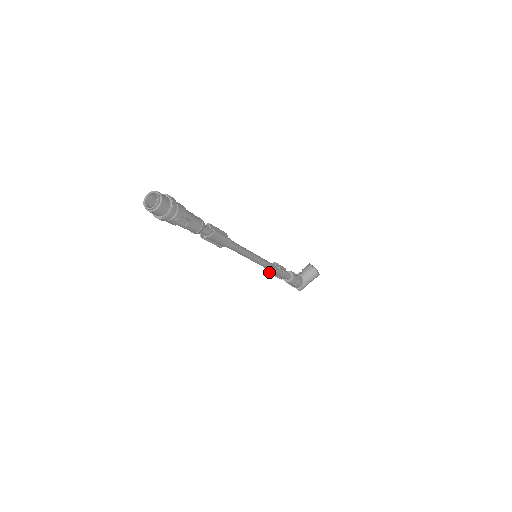
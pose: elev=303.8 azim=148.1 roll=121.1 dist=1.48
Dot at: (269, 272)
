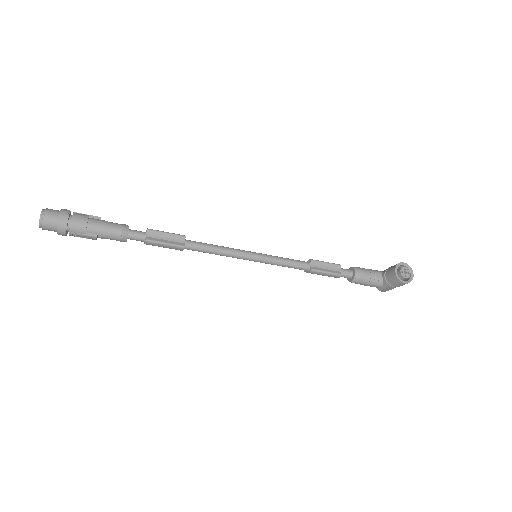
Dot at: occluded
